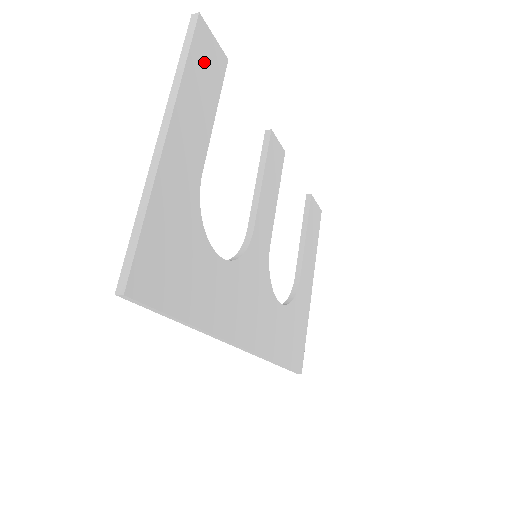
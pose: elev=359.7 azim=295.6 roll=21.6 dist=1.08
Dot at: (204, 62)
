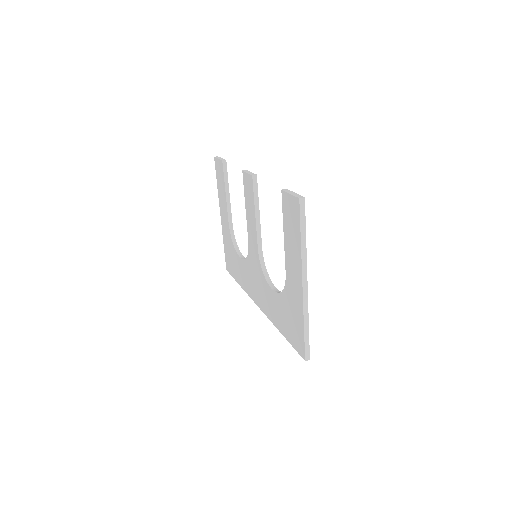
Dot at: occluded
